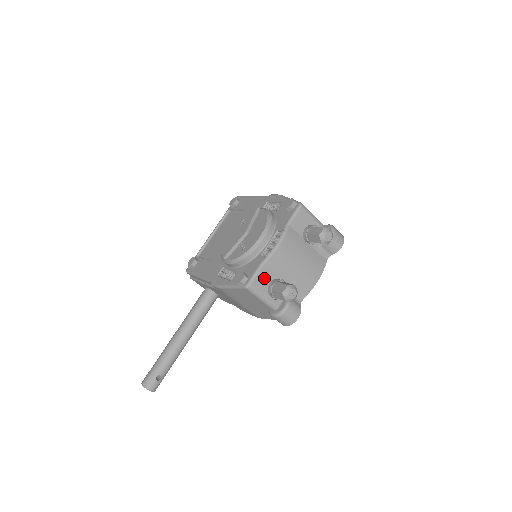
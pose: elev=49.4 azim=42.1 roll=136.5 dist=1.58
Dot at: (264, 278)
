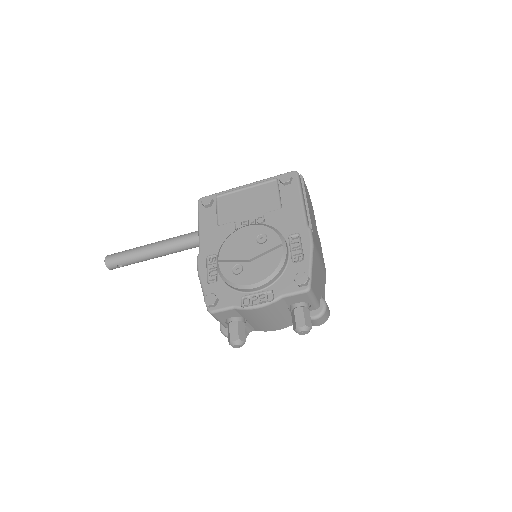
Dot at: (229, 314)
